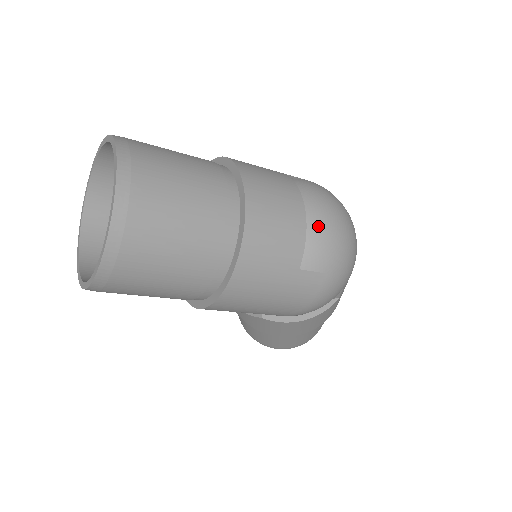
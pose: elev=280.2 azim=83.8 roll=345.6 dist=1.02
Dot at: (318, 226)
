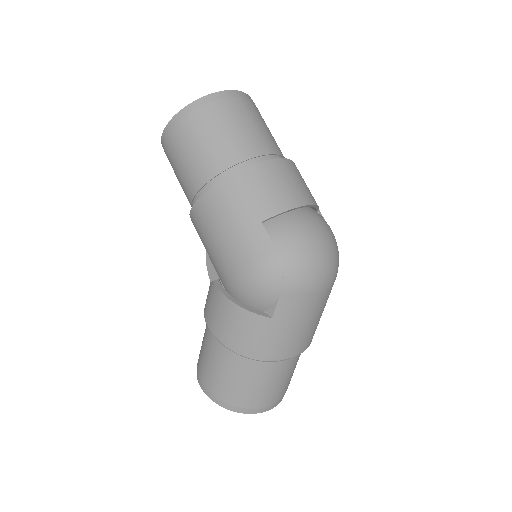
Dot at: (301, 221)
